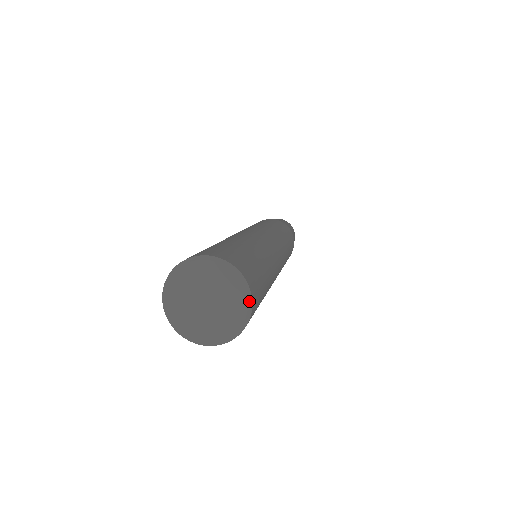
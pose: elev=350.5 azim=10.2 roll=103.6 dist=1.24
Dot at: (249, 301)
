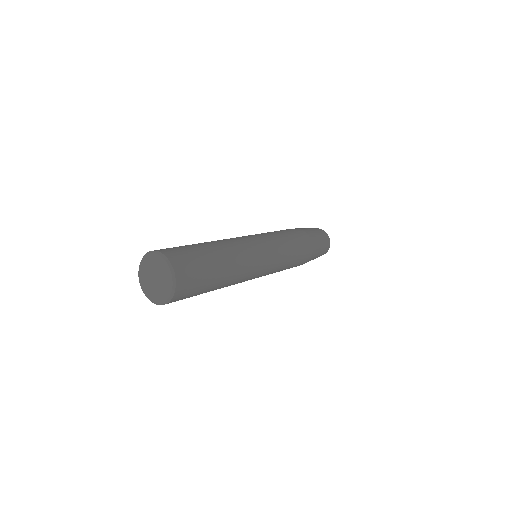
Dot at: (172, 272)
